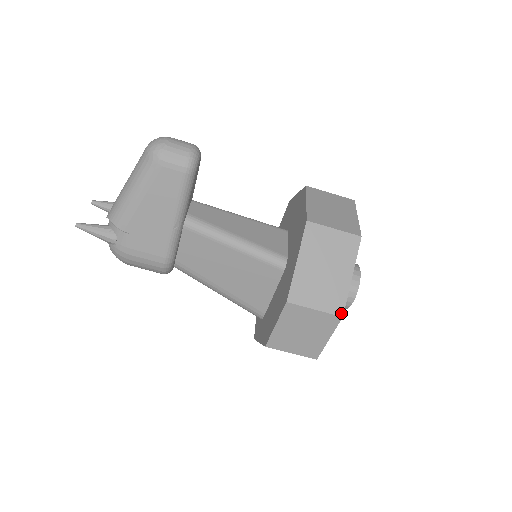
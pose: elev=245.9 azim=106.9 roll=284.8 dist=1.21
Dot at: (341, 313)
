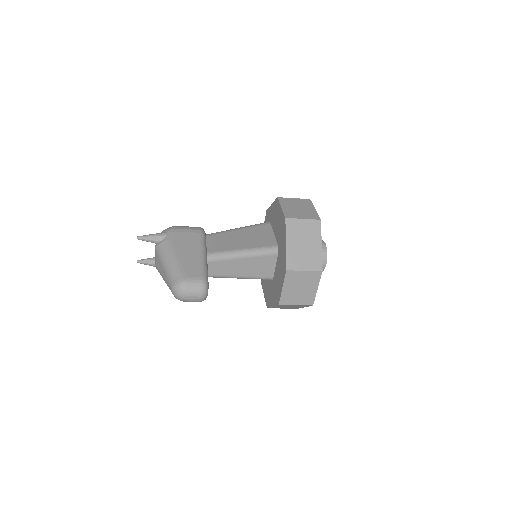
Dot at: occluded
